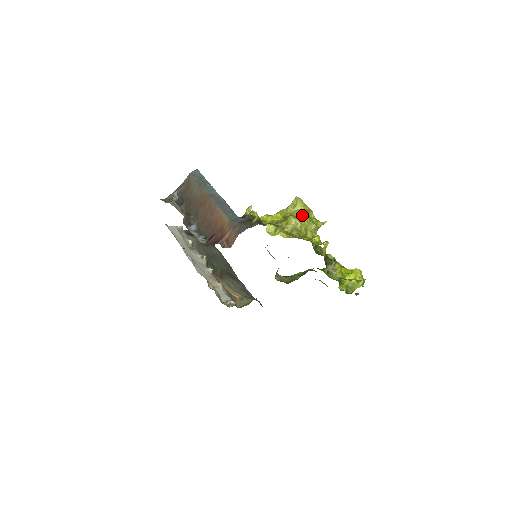
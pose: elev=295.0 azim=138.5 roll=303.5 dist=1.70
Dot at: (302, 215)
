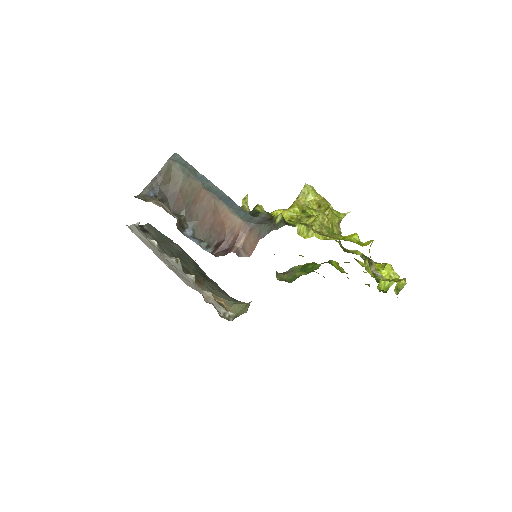
Dot at: (324, 208)
